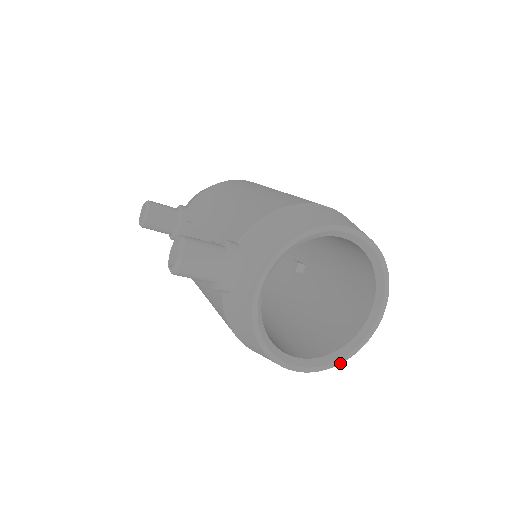
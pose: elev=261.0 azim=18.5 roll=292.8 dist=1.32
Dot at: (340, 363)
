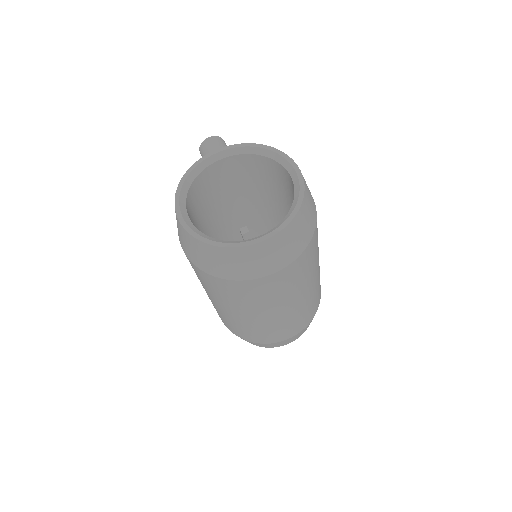
Dot at: (202, 241)
